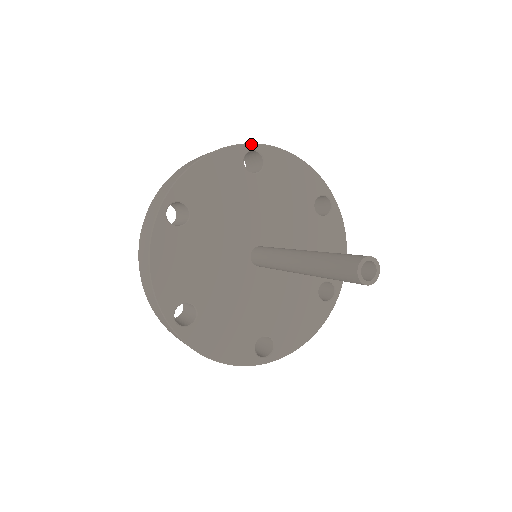
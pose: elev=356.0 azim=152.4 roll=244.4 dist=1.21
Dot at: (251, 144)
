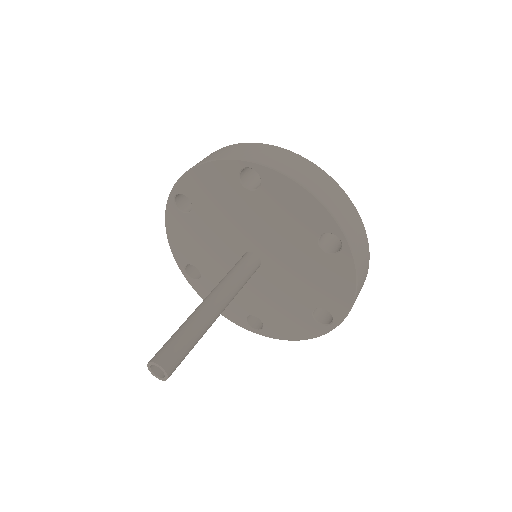
Dot at: (247, 161)
